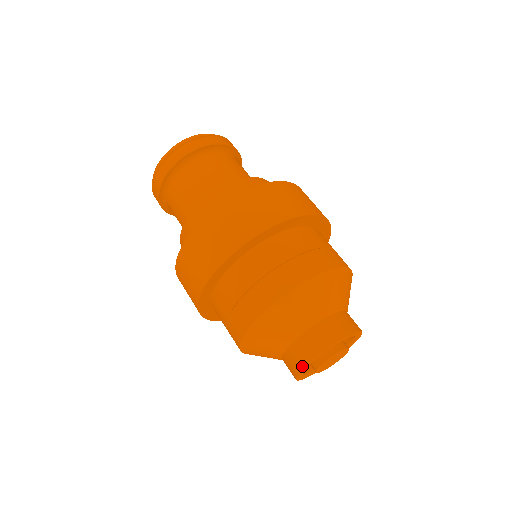
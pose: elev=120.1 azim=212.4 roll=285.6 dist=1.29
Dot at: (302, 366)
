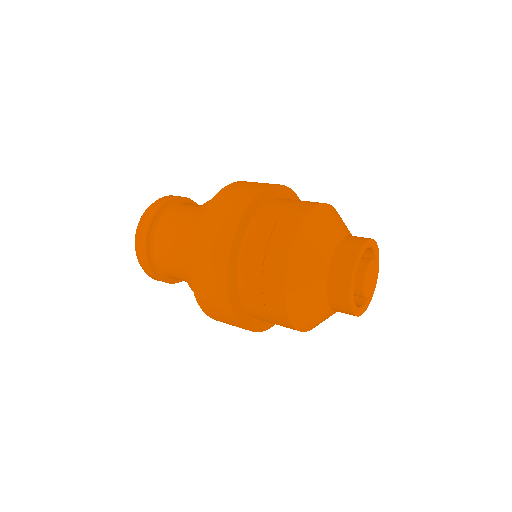
Dot at: (348, 297)
